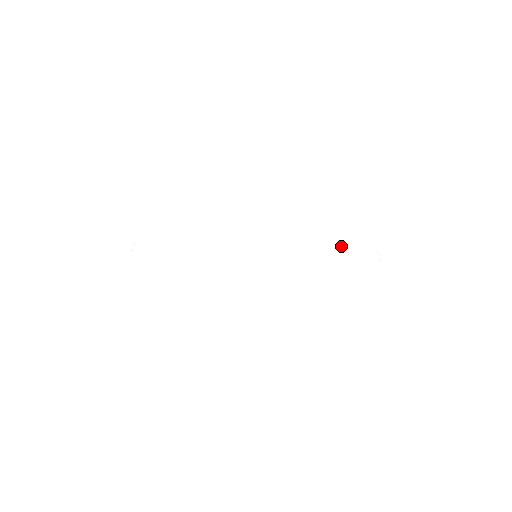
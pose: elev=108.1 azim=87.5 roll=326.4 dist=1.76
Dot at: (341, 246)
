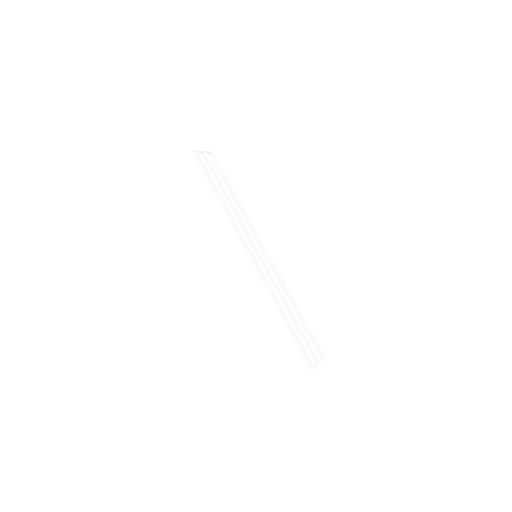
Dot at: occluded
